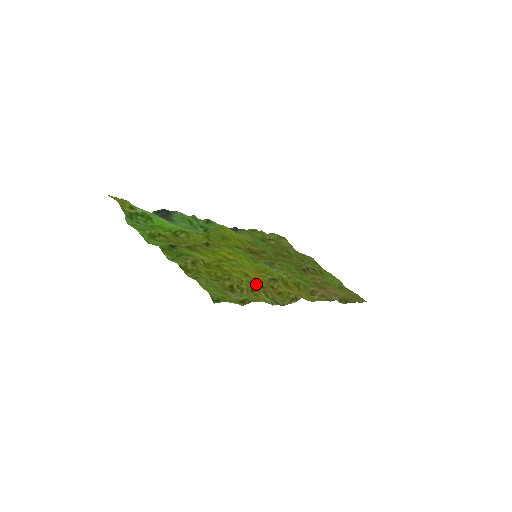
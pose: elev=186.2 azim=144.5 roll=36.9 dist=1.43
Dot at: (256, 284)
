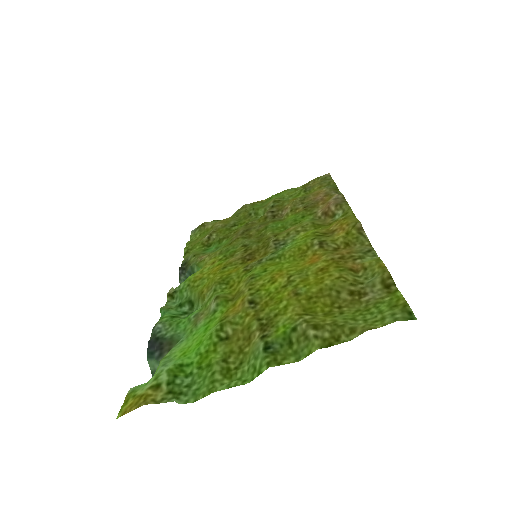
Dot at: (341, 264)
